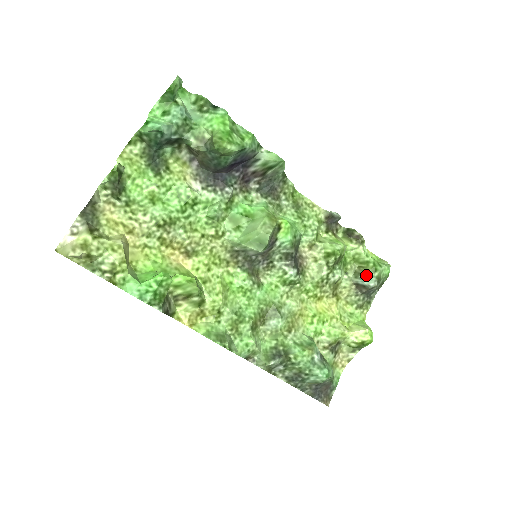
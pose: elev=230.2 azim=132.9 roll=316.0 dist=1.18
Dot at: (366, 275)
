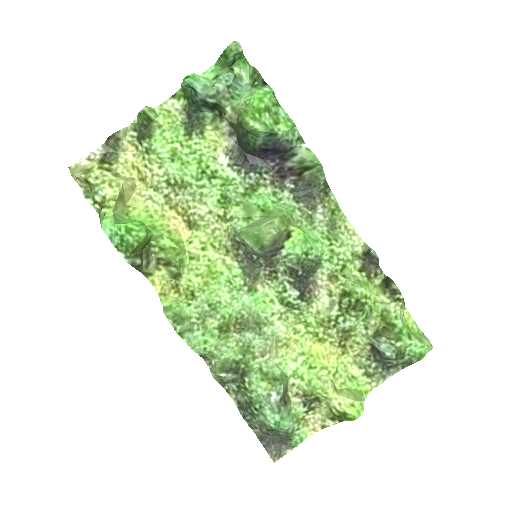
Dot at: (386, 339)
